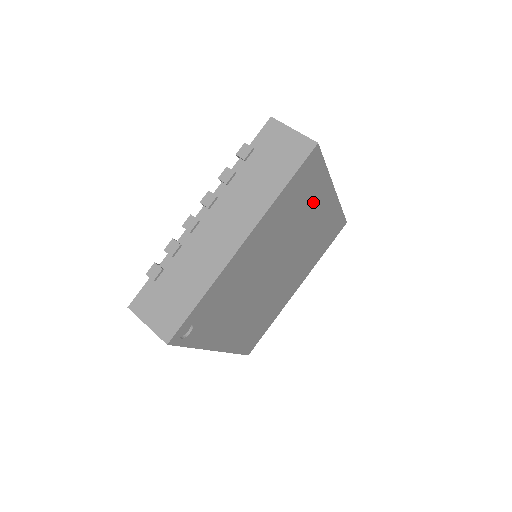
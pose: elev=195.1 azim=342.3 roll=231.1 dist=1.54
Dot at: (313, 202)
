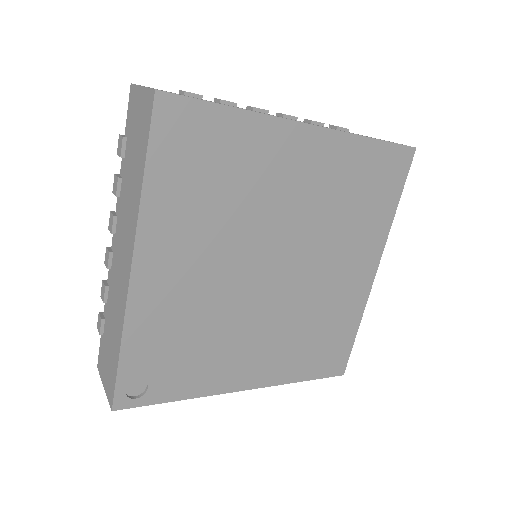
Dot at: (259, 162)
